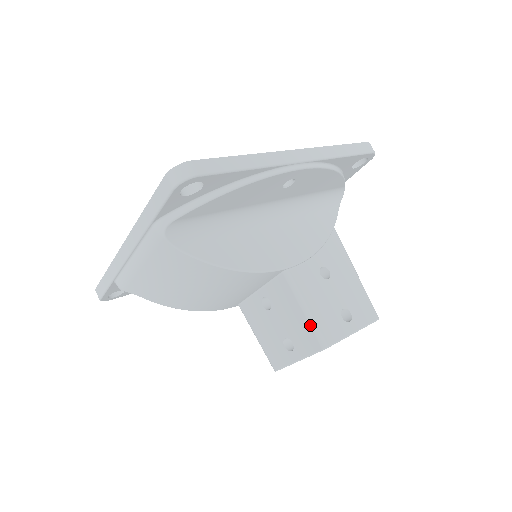
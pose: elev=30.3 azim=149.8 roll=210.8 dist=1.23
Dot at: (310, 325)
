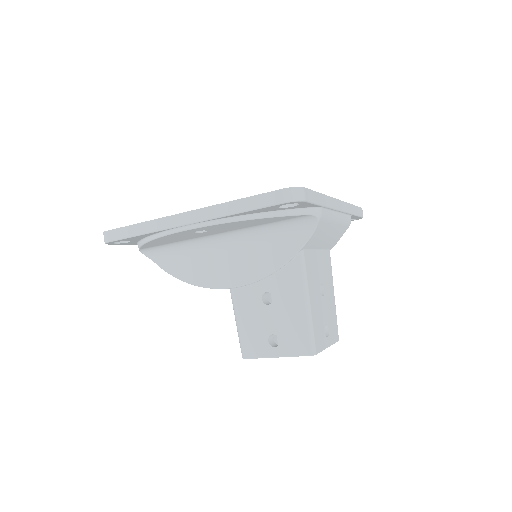
Dot at: (238, 336)
